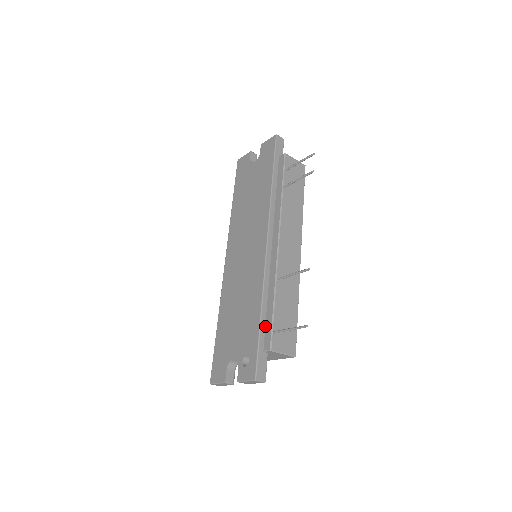
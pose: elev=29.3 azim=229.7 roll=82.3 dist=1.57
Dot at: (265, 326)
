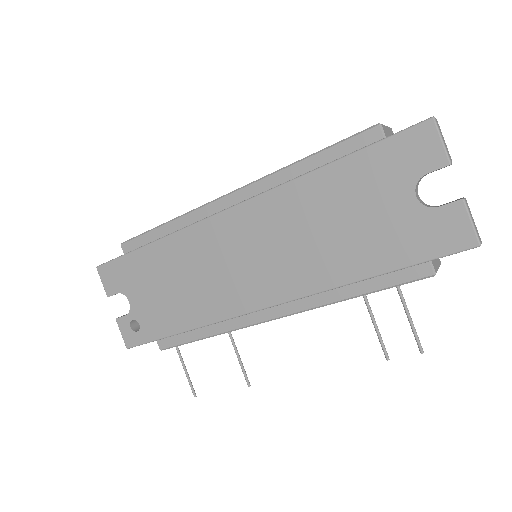
Dot at: occluded
